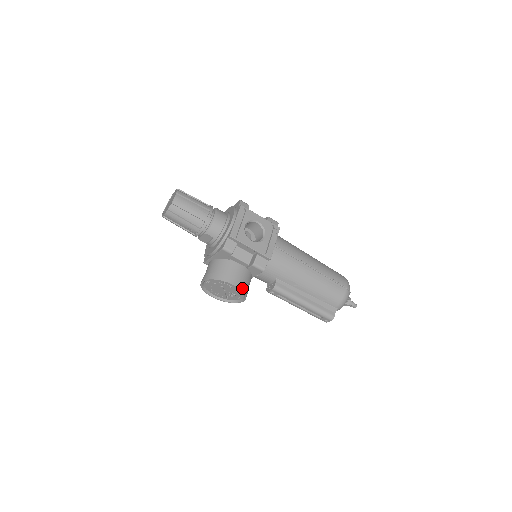
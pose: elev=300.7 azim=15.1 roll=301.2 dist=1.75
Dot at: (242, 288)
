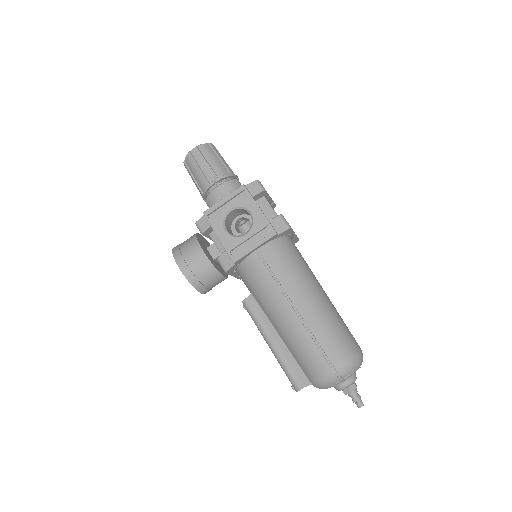
Dot at: (187, 275)
